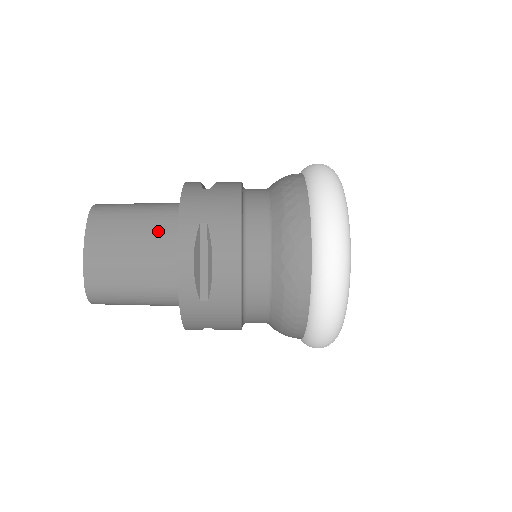
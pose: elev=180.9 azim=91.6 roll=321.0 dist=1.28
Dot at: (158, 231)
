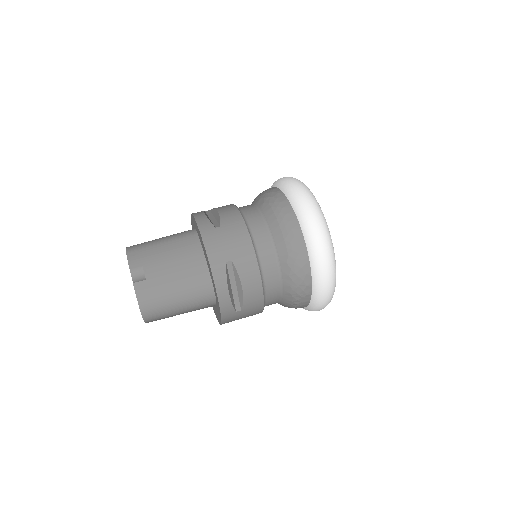
Dot at: occluded
